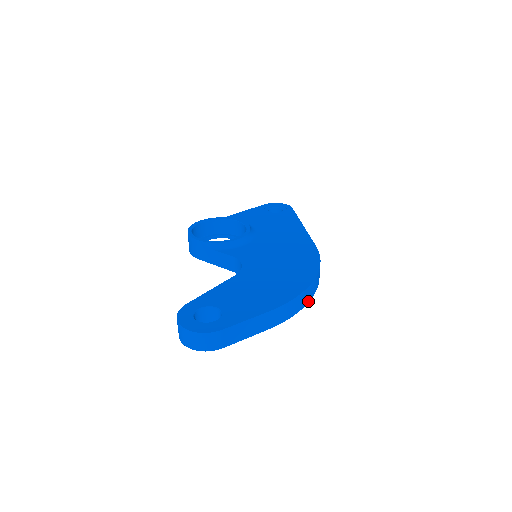
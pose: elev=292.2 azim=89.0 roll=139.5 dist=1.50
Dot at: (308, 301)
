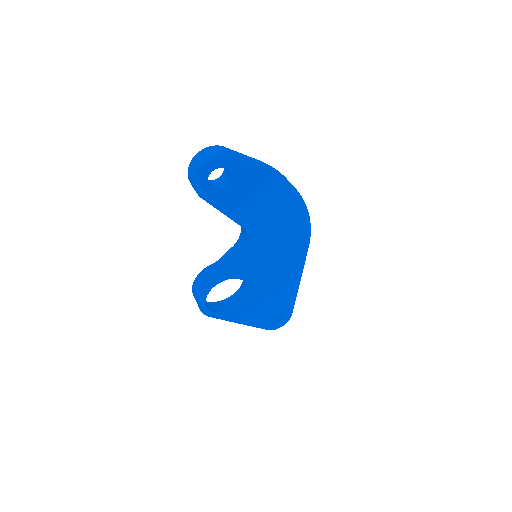
Dot at: (299, 194)
